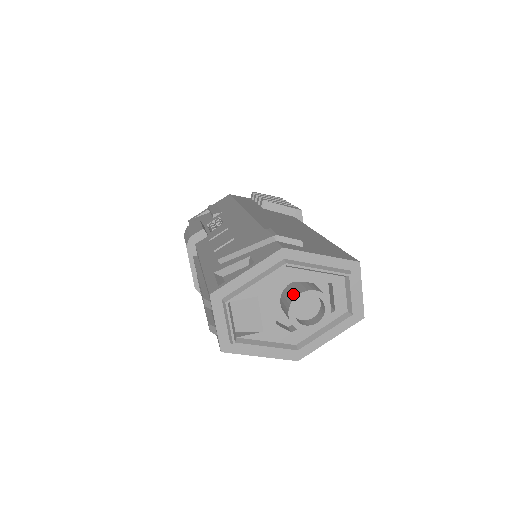
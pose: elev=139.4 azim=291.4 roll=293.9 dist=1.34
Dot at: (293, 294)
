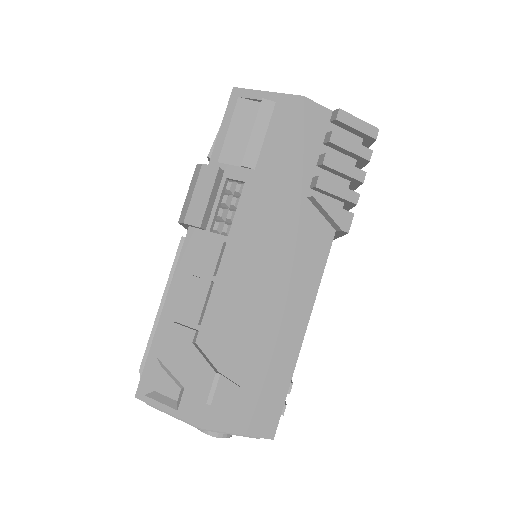
Dot at: occluded
